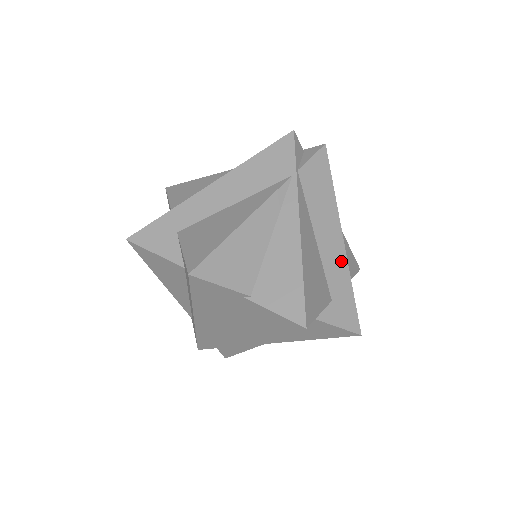
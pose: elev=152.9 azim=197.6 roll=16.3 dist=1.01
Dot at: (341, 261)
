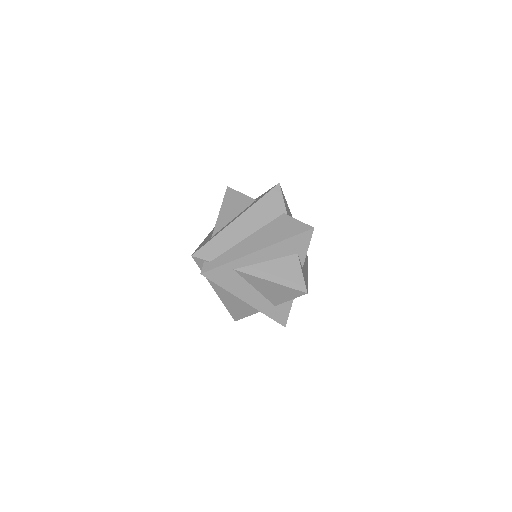
Dot at: (306, 272)
